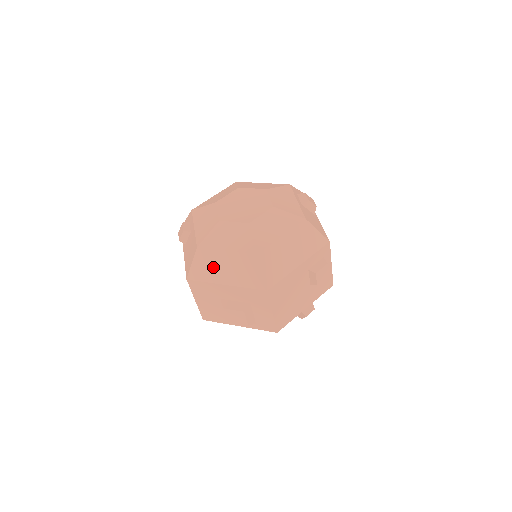
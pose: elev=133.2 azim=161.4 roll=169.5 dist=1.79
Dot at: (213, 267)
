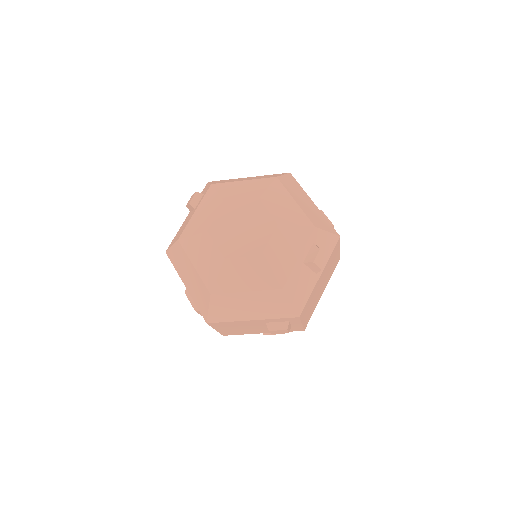
Dot at: (182, 266)
